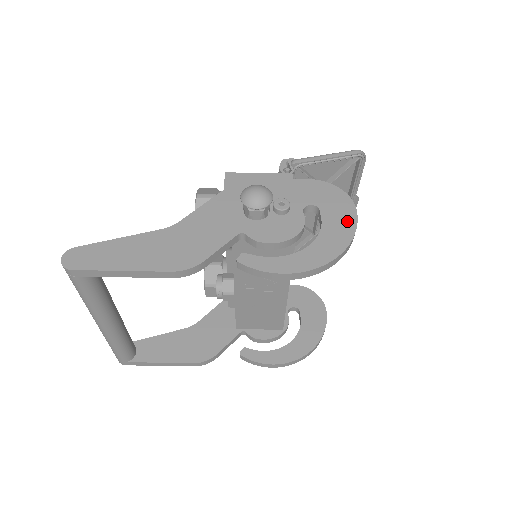
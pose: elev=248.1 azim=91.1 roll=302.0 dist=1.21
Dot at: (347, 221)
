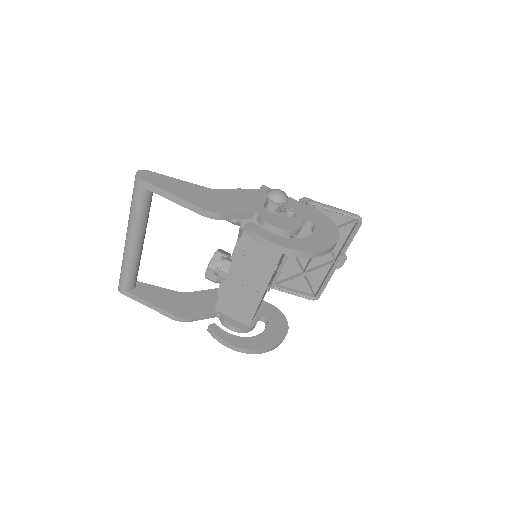
Dot at: (330, 239)
